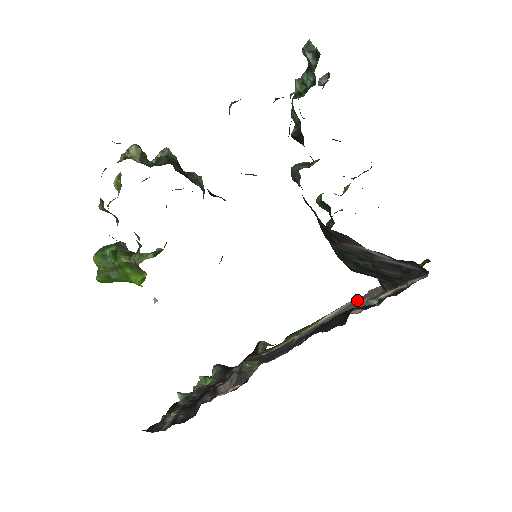
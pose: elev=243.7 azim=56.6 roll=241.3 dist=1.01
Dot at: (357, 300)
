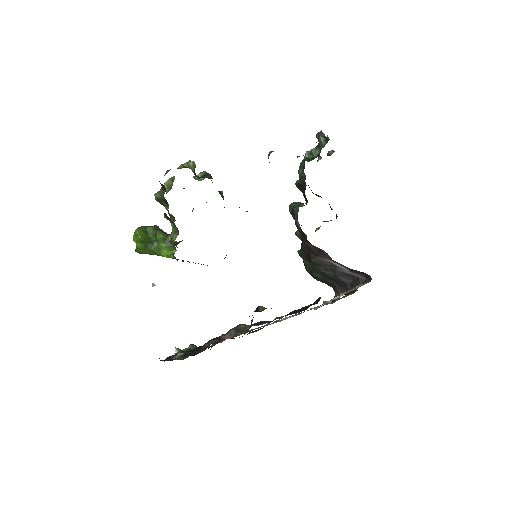
Dot at: occluded
